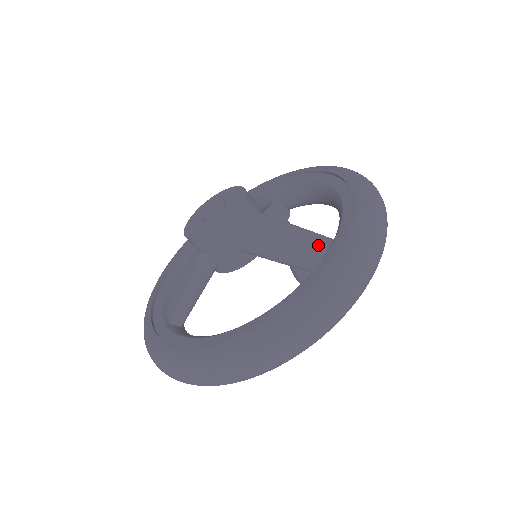
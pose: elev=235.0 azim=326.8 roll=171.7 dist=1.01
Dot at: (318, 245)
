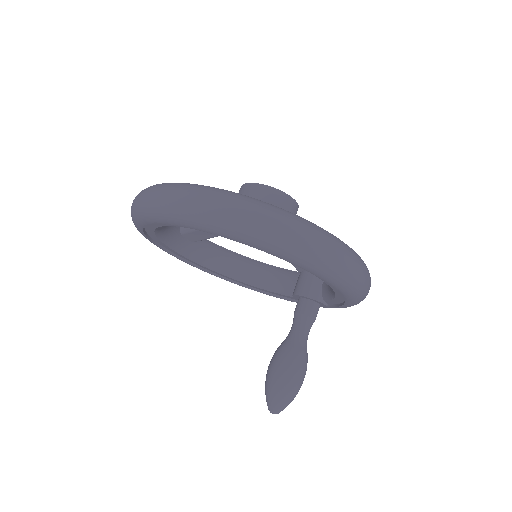
Dot at: occluded
